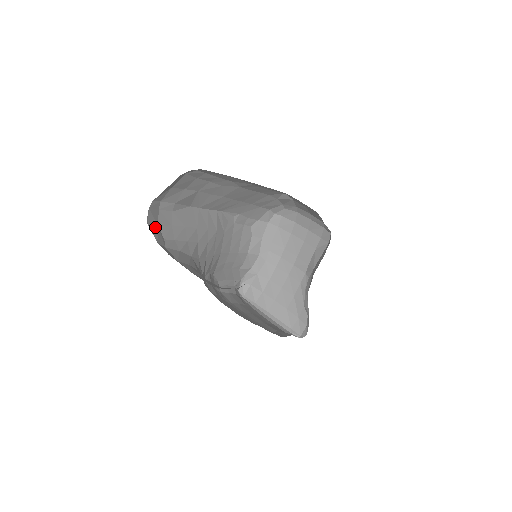
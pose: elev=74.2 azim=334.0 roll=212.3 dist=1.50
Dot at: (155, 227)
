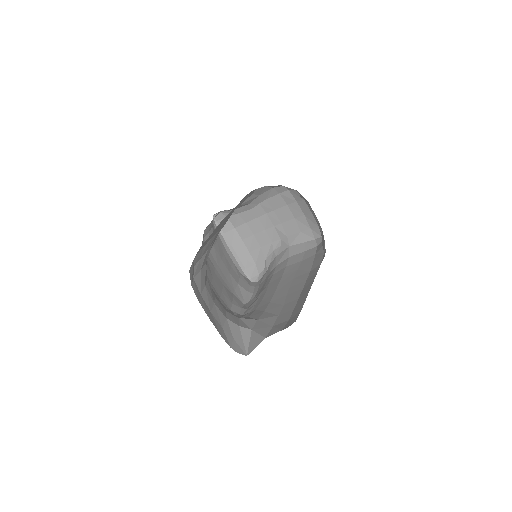
Dot at: (192, 264)
